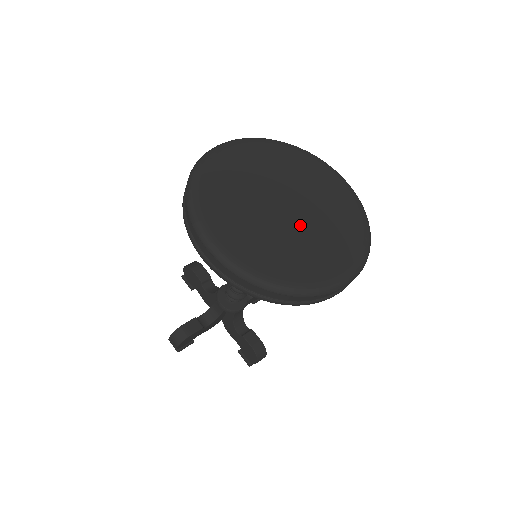
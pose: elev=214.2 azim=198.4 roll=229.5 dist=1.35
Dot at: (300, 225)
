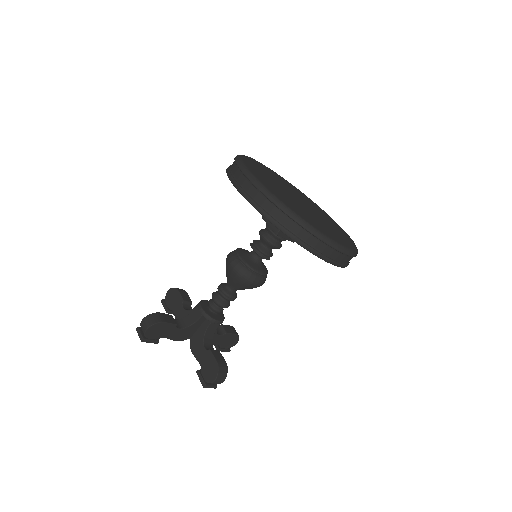
Dot at: (310, 212)
